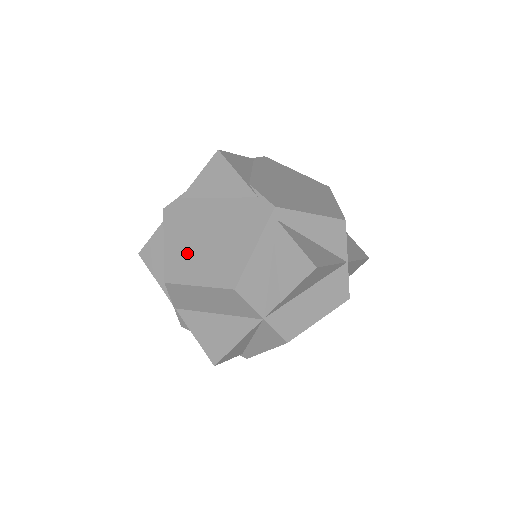
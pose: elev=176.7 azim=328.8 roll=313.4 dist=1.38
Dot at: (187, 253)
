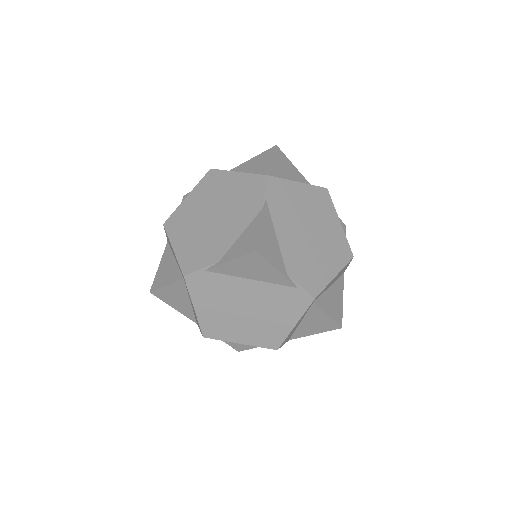
Dot at: (224, 319)
